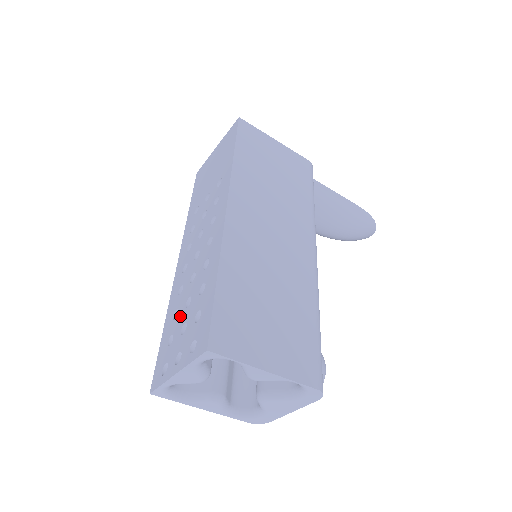
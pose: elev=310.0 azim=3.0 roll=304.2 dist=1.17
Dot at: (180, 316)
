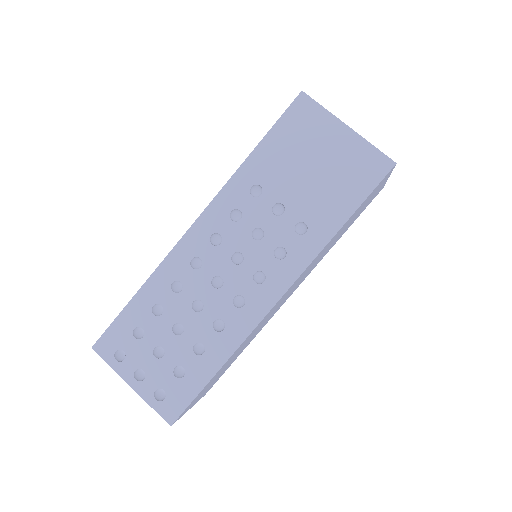
Dot at: (162, 327)
